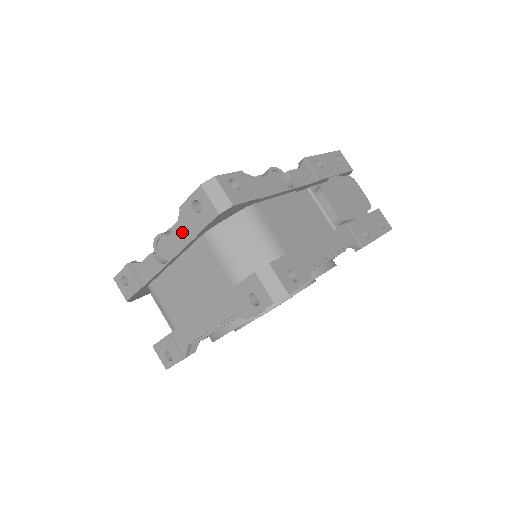
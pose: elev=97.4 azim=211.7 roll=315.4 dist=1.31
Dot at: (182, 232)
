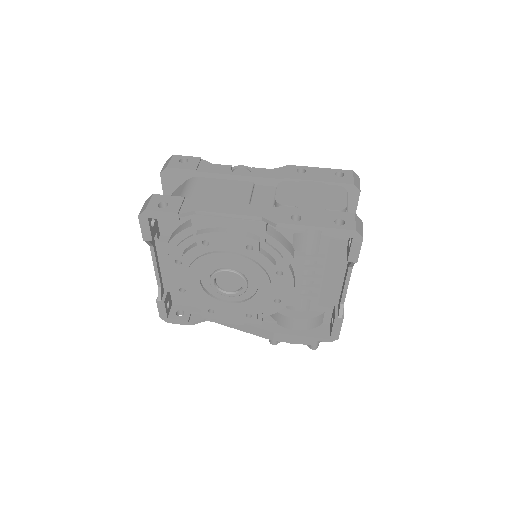
Dot at: occluded
